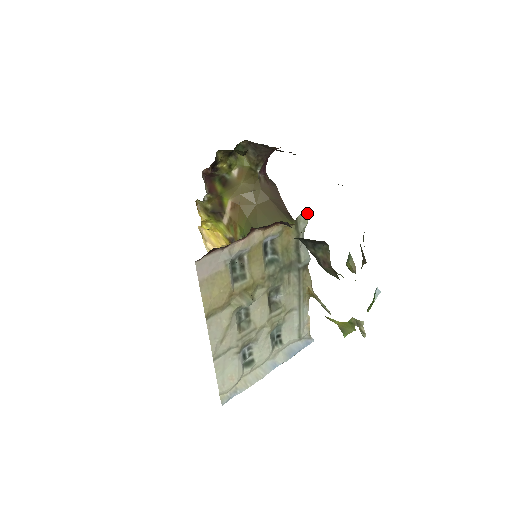
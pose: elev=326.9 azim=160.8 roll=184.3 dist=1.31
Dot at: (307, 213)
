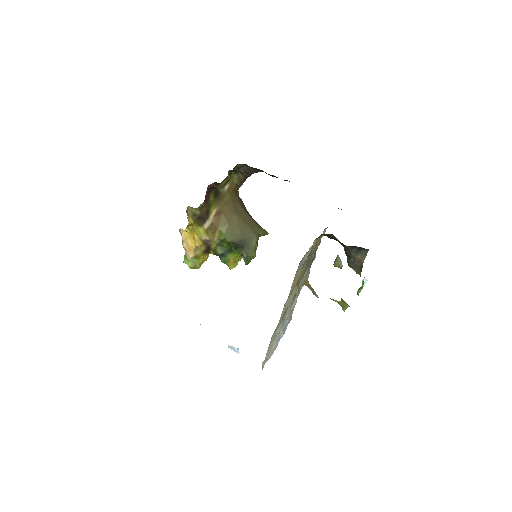
Dot at: occluded
